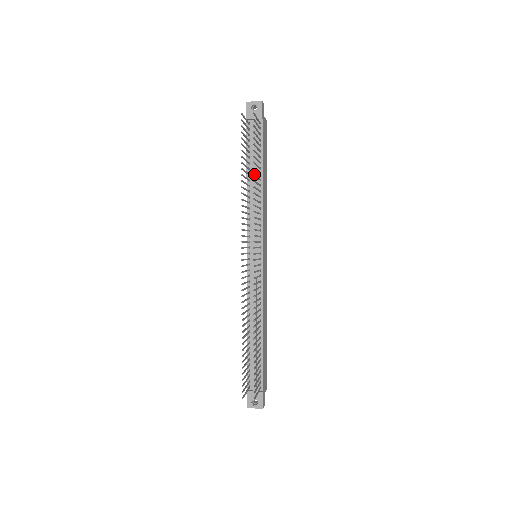
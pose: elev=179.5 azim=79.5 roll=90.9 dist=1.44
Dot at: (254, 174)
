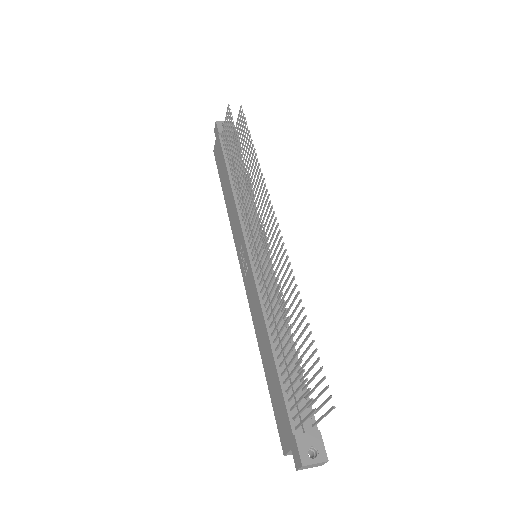
Dot at: (254, 150)
